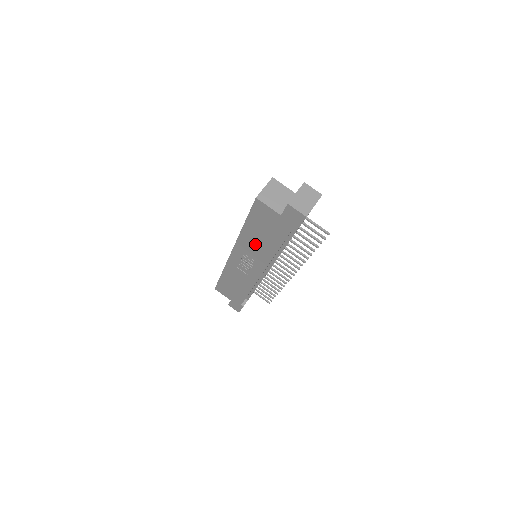
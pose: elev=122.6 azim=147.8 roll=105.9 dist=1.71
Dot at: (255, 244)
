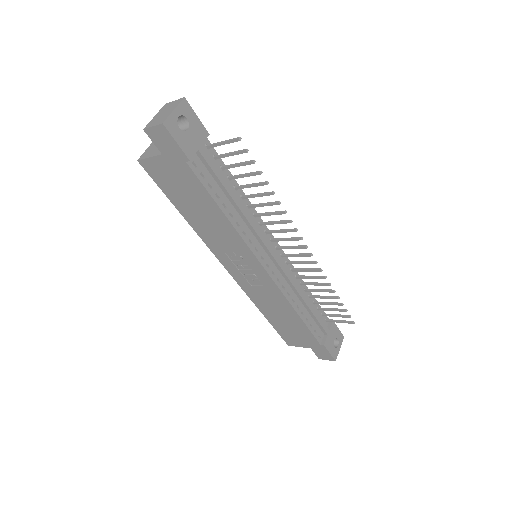
Dot at: (211, 228)
